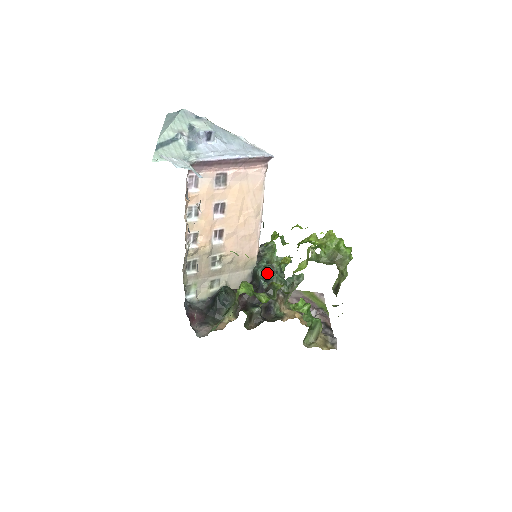
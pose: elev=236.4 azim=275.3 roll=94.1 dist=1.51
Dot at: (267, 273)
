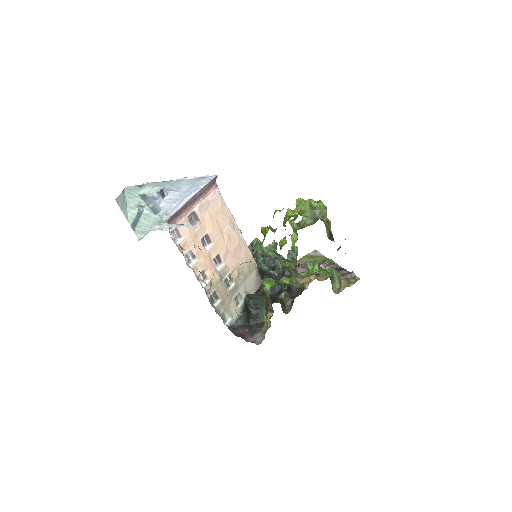
Dot at: (269, 264)
